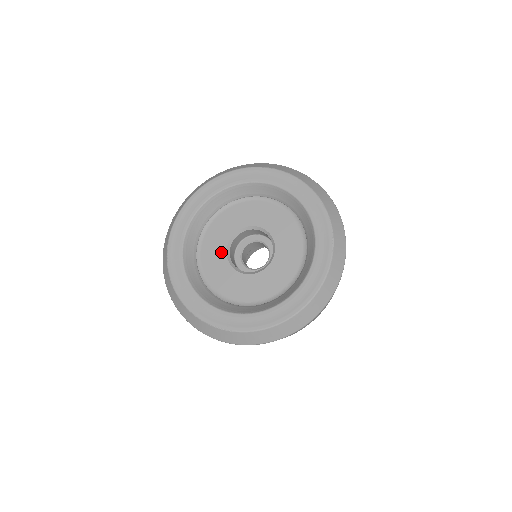
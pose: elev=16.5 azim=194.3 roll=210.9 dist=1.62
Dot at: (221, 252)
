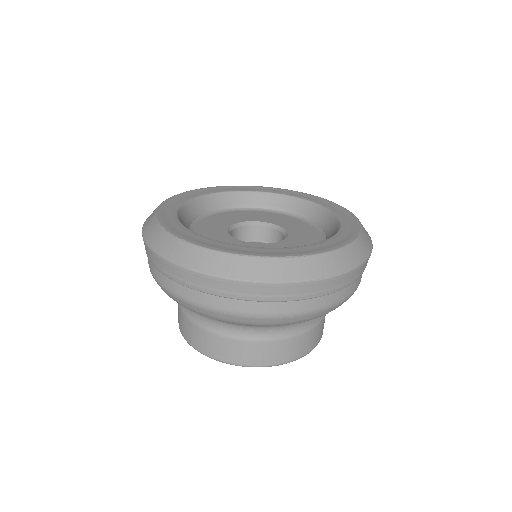
Dot at: (224, 236)
